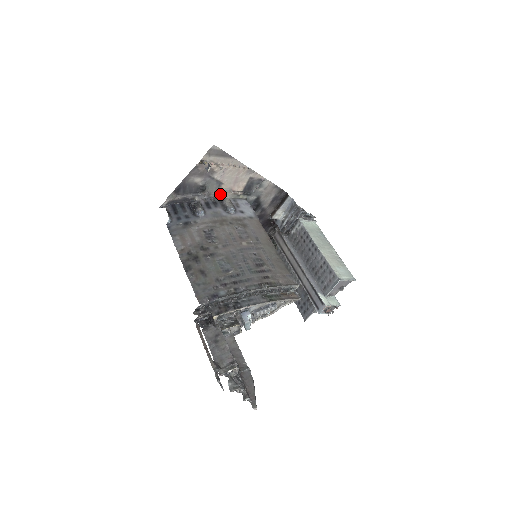
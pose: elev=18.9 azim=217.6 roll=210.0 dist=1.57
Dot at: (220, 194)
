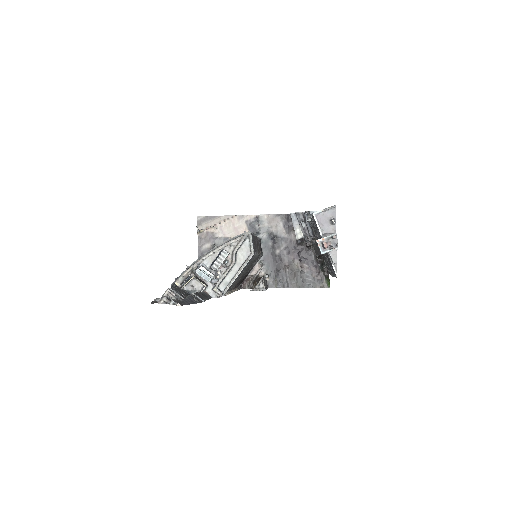
Dot at: occluded
